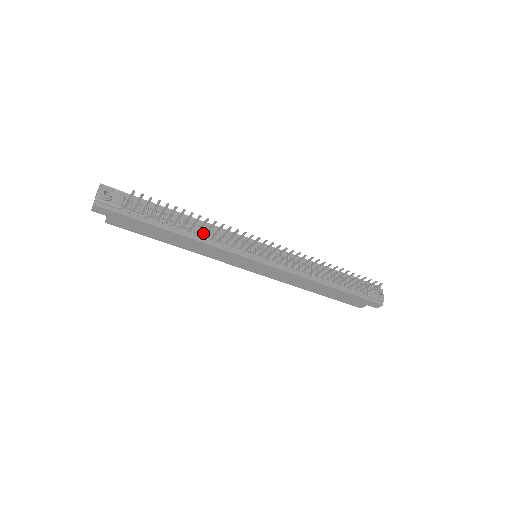
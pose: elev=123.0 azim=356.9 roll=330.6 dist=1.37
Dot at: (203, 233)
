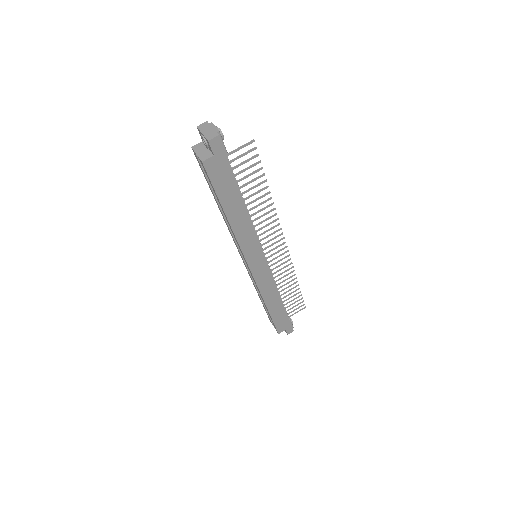
Dot at: occluded
